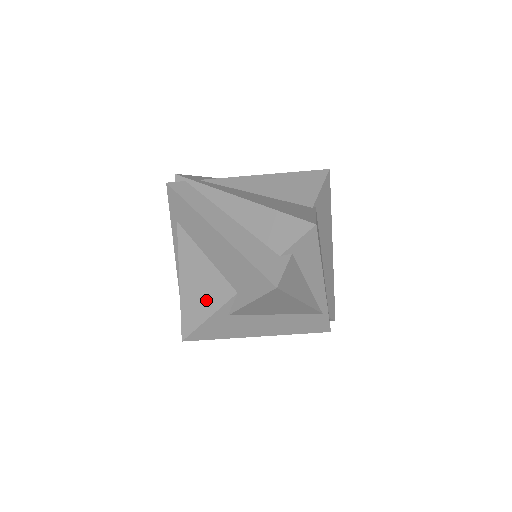
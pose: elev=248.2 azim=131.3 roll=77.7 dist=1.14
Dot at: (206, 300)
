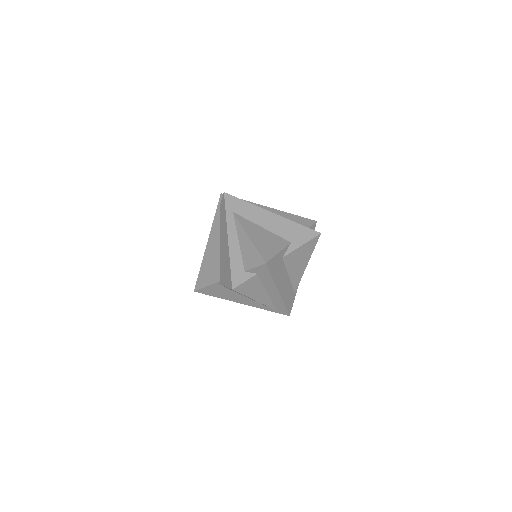
Dot at: (273, 245)
